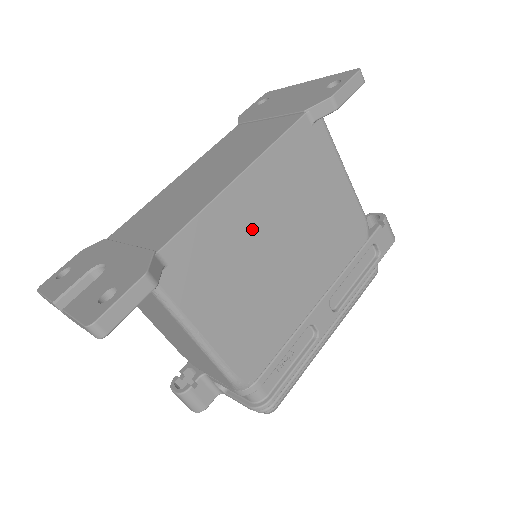
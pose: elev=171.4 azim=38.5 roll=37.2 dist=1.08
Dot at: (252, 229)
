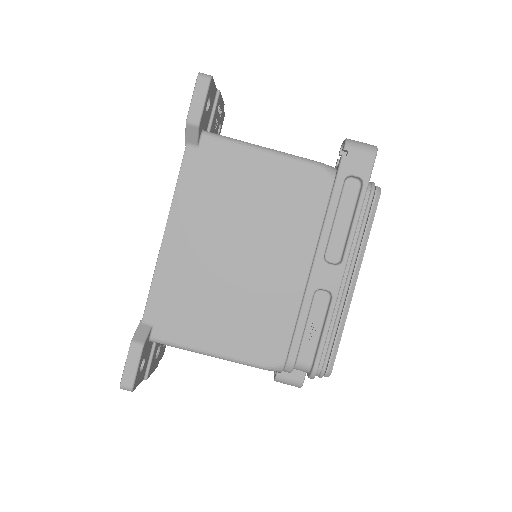
Dot at: (201, 260)
